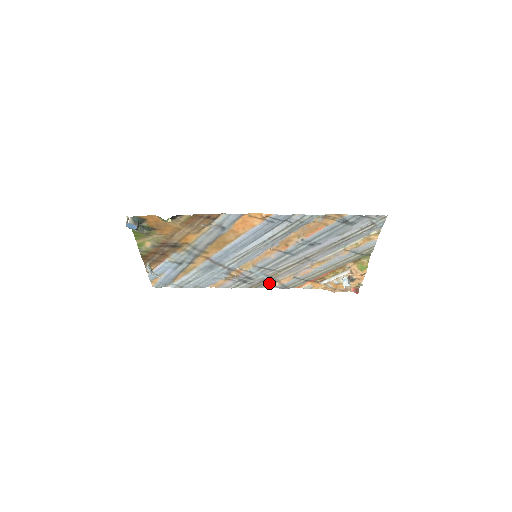
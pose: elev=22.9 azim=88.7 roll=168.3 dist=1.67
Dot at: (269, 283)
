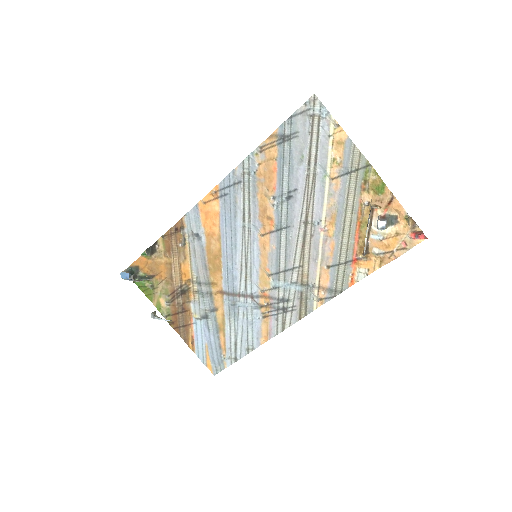
Dot at: (312, 297)
